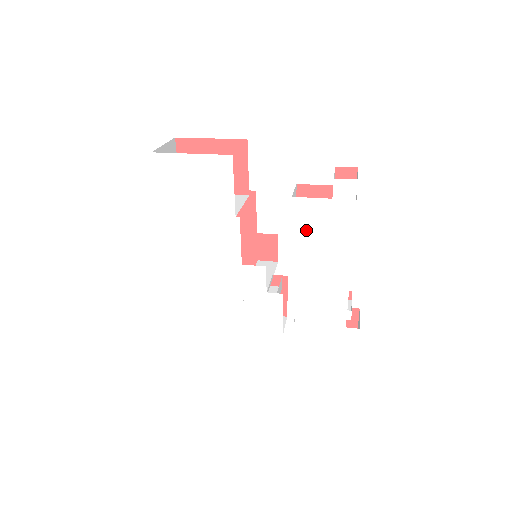
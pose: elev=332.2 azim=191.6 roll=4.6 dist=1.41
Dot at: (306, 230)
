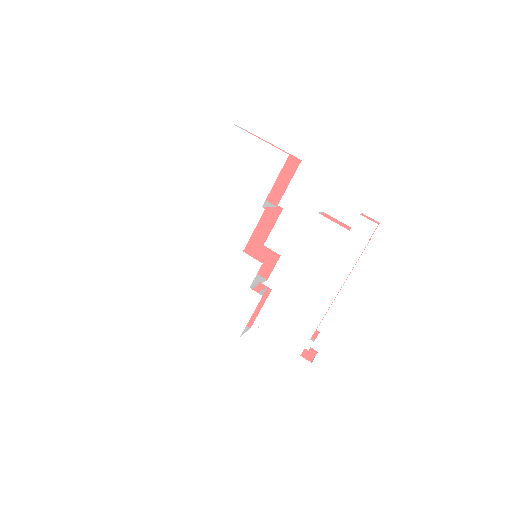
Dot at: (314, 247)
